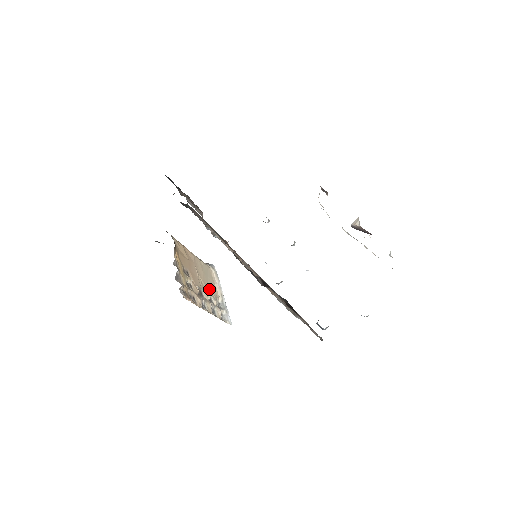
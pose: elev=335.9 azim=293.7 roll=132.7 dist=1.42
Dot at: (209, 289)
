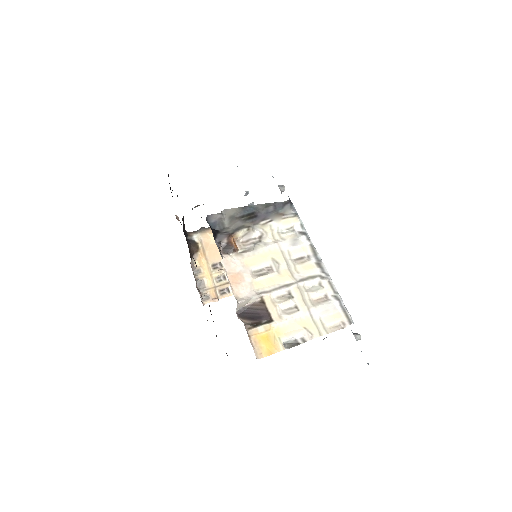
Dot at: occluded
